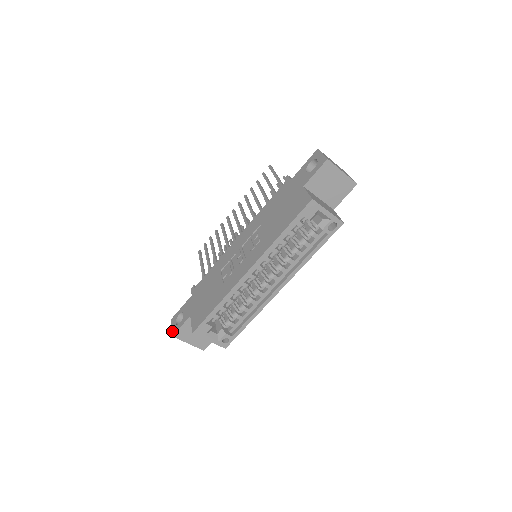
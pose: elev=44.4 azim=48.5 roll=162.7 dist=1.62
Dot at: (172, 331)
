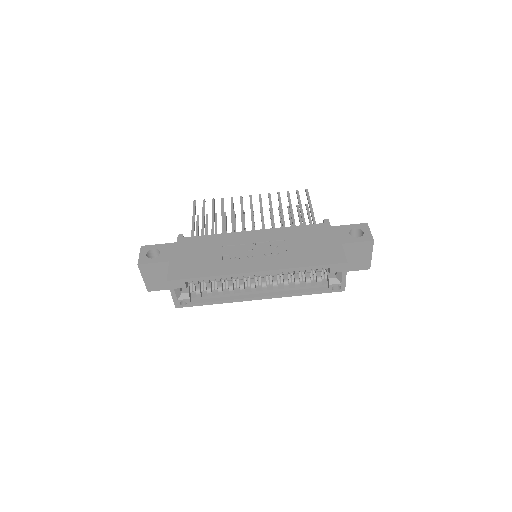
Dot at: (139, 259)
